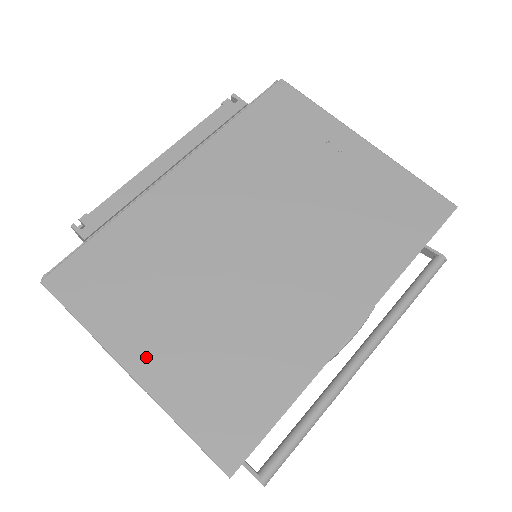
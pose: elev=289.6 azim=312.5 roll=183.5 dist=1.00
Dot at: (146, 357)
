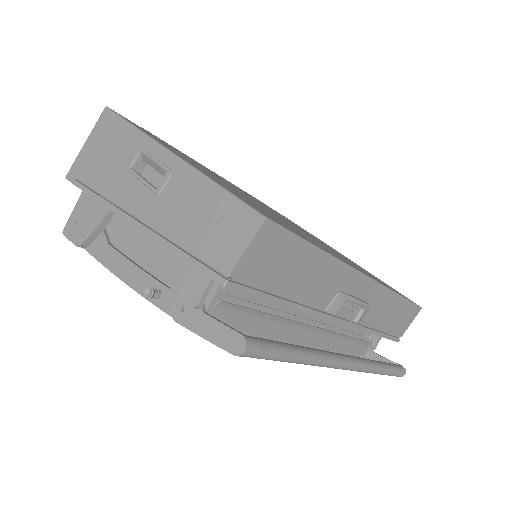
Dot at: (188, 161)
